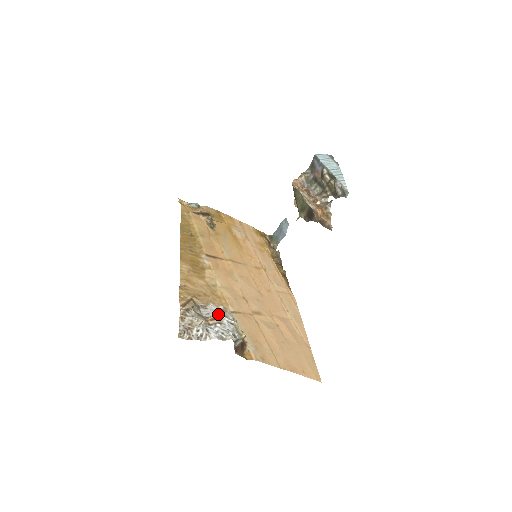
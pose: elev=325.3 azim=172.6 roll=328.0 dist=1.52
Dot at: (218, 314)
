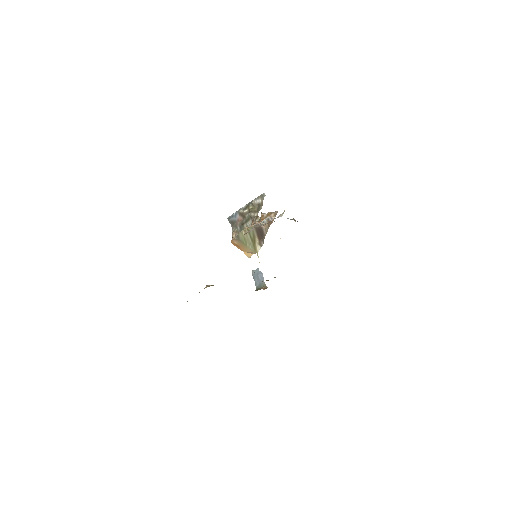
Dot at: occluded
